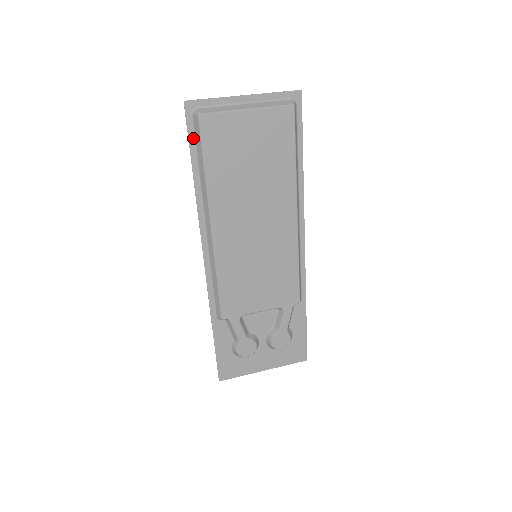
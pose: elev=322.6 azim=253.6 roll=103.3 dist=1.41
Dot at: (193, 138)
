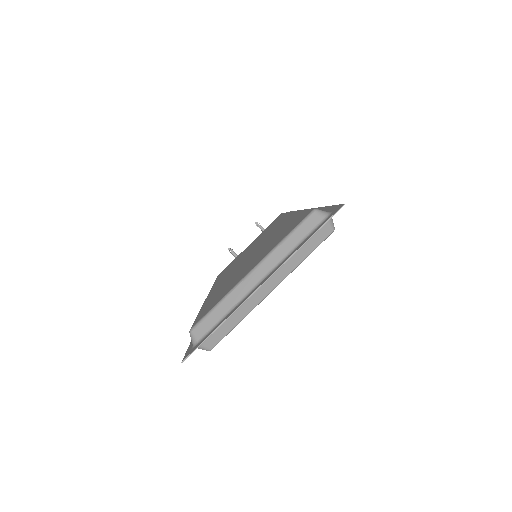
Dot at: occluded
